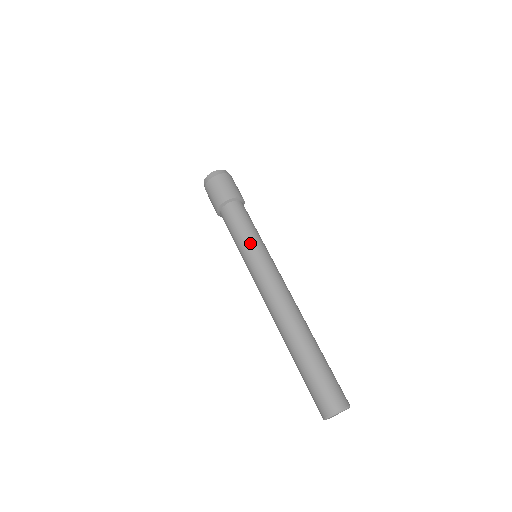
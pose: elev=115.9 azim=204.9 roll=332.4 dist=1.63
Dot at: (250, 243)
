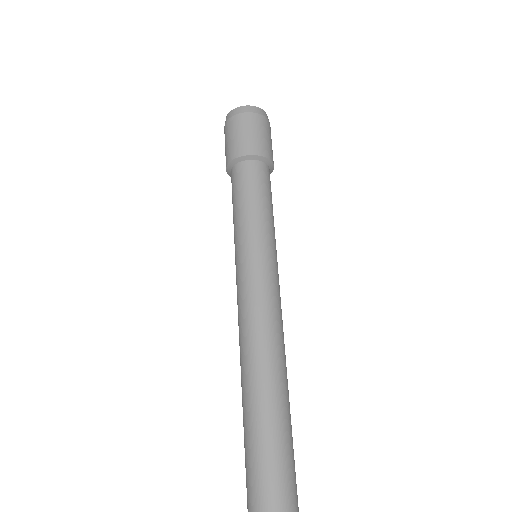
Dot at: (238, 237)
